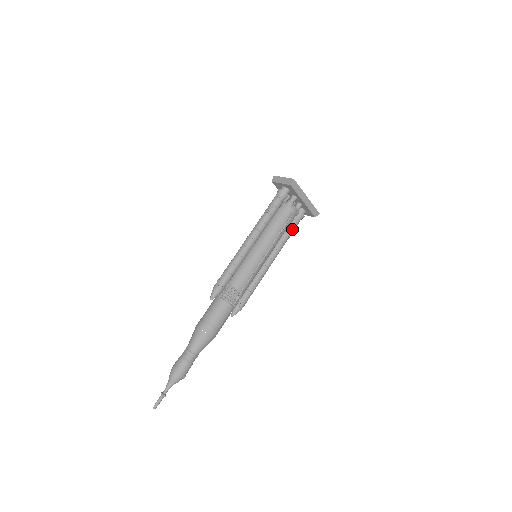
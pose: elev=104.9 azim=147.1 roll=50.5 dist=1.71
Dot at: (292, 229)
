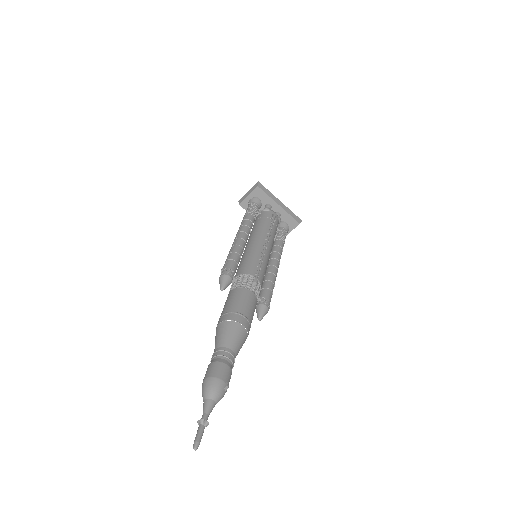
Dot at: (282, 236)
